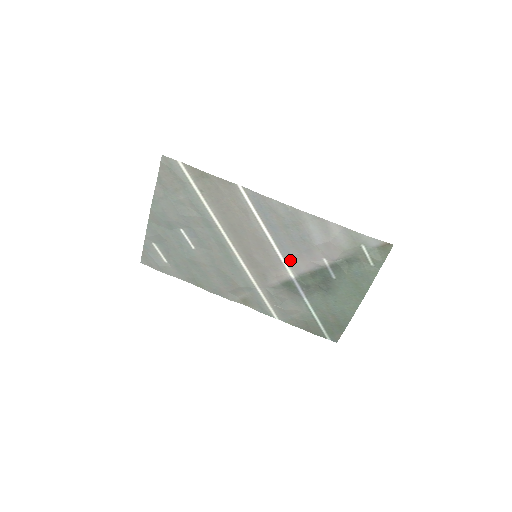
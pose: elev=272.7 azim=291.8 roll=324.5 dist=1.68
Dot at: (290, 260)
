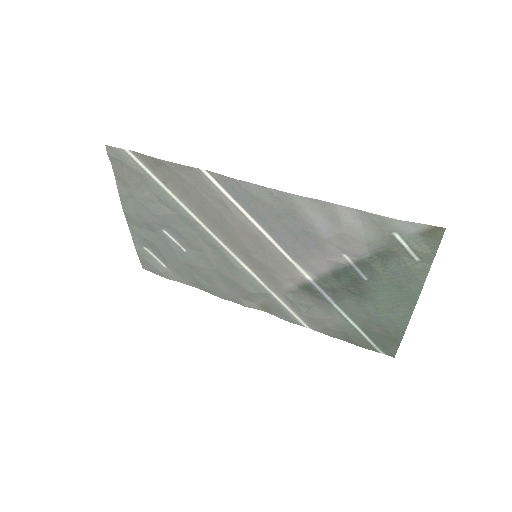
Dot at: (299, 259)
